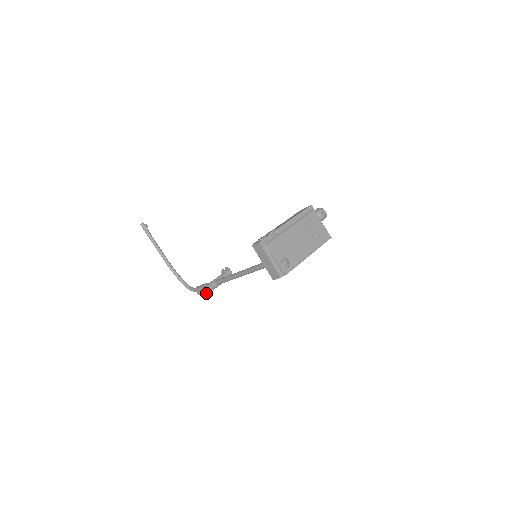
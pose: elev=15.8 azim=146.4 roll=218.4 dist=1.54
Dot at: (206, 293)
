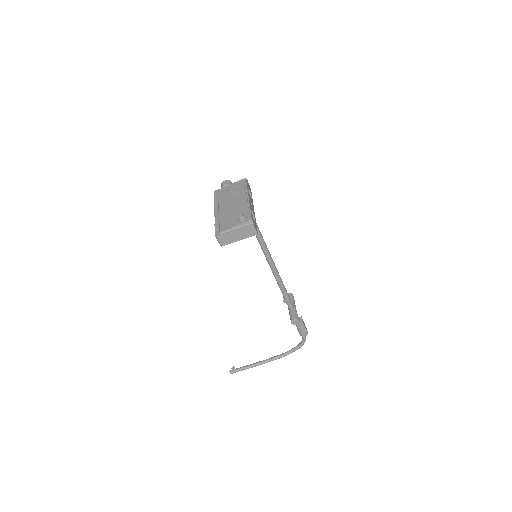
Dot at: (297, 322)
